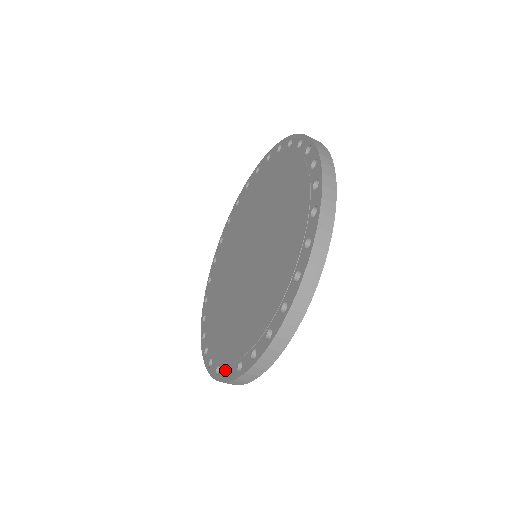
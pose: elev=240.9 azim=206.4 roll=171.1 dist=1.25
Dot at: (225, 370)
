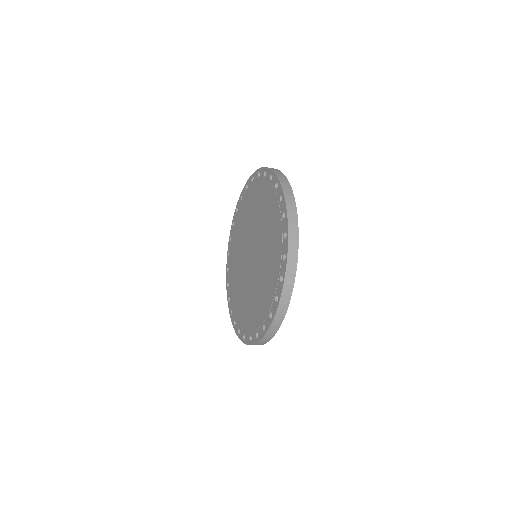
Dot at: (269, 317)
